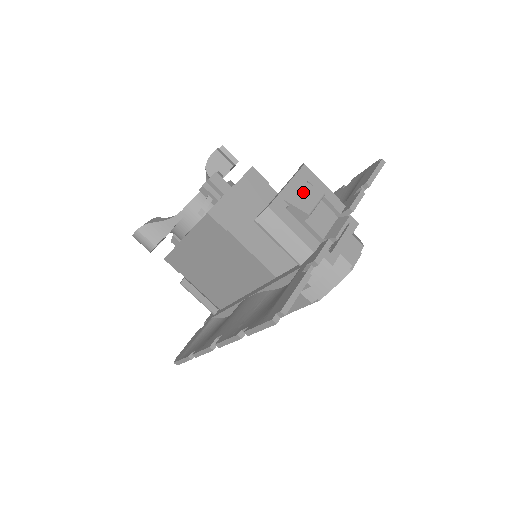
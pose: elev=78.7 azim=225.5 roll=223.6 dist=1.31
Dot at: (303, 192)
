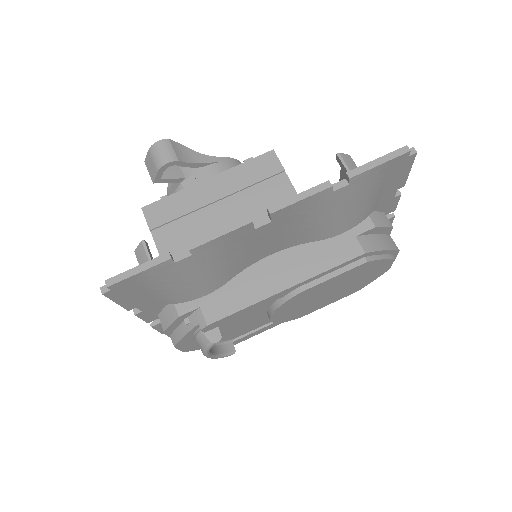
Dot at: occluded
